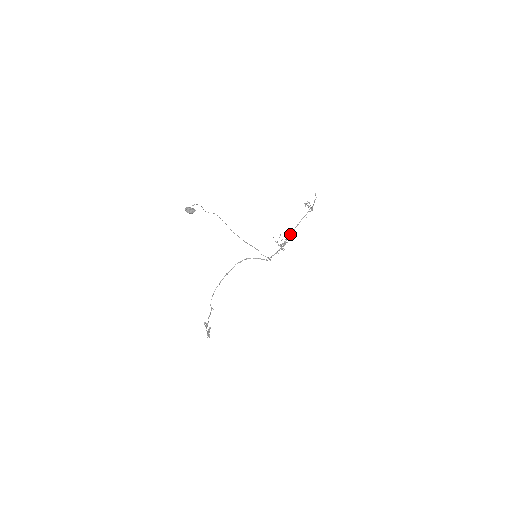
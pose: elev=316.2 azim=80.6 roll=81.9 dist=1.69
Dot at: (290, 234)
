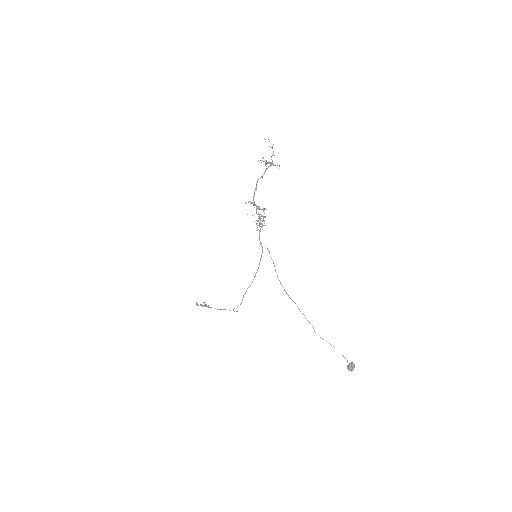
Dot at: occluded
